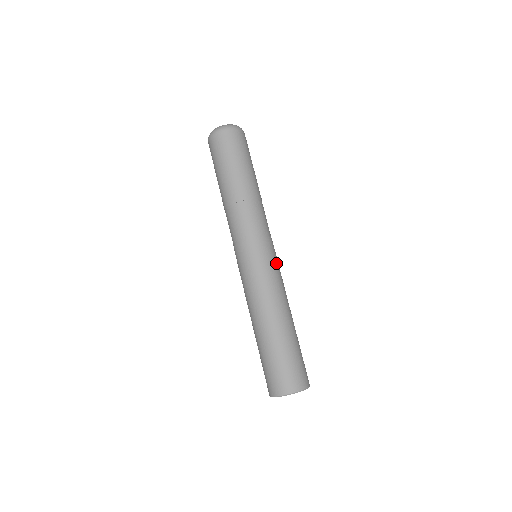
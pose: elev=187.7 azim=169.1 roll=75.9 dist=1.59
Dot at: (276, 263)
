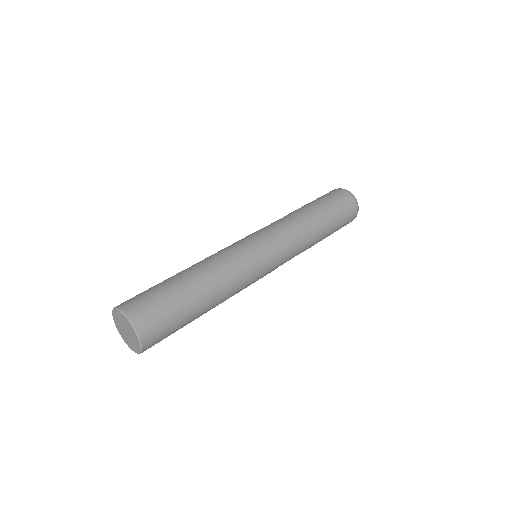
Dot at: (260, 266)
